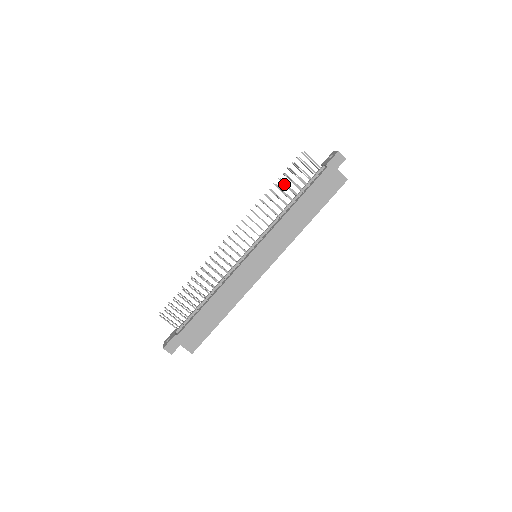
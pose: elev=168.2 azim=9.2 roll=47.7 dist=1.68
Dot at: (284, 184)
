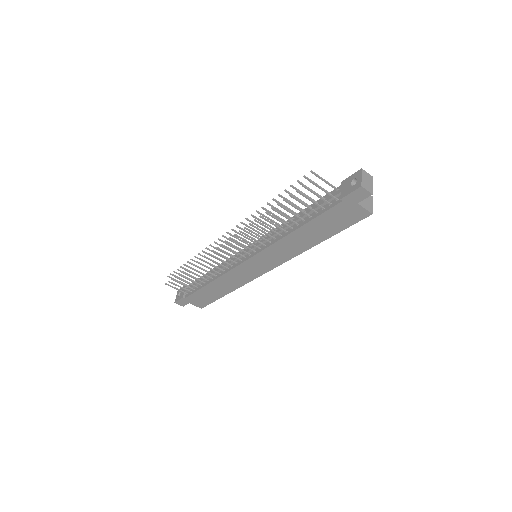
Dot at: occluded
